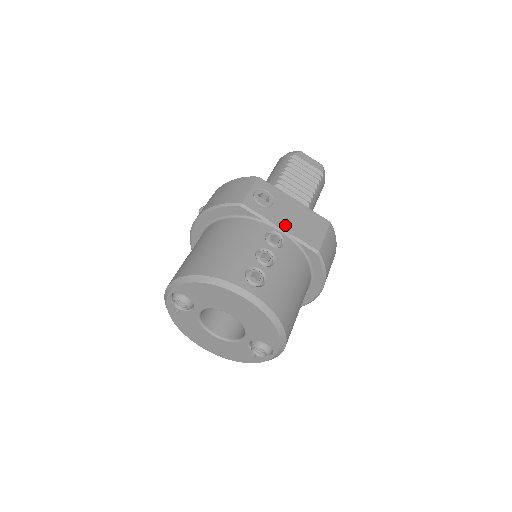
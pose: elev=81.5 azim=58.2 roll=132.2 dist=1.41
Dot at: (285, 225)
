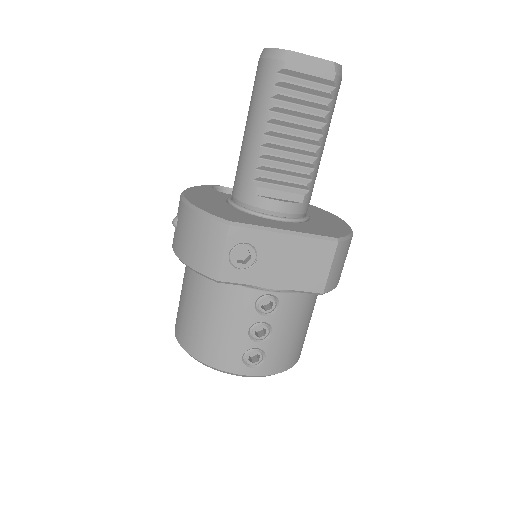
Dot at: (277, 281)
